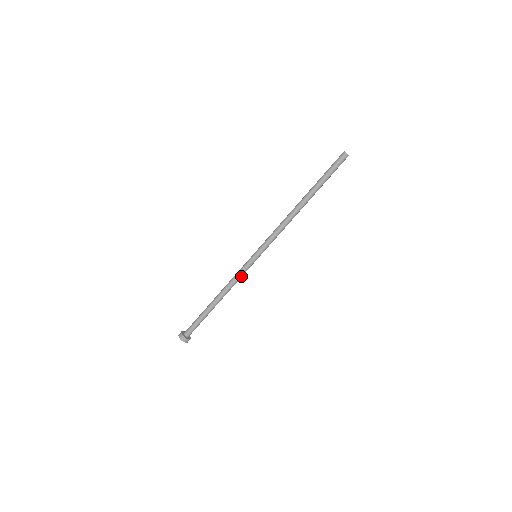
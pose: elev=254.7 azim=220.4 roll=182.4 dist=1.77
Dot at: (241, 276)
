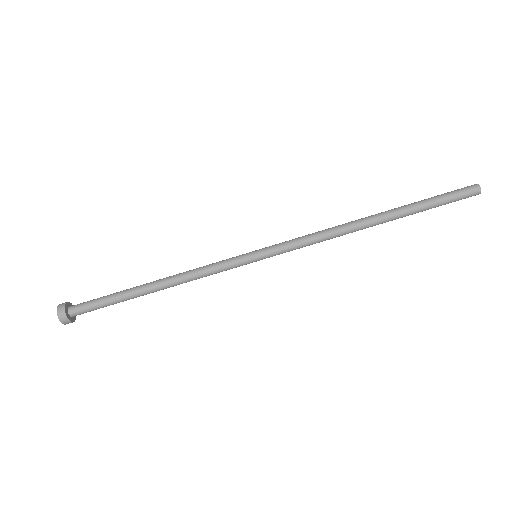
Dot at: (215, 272)
